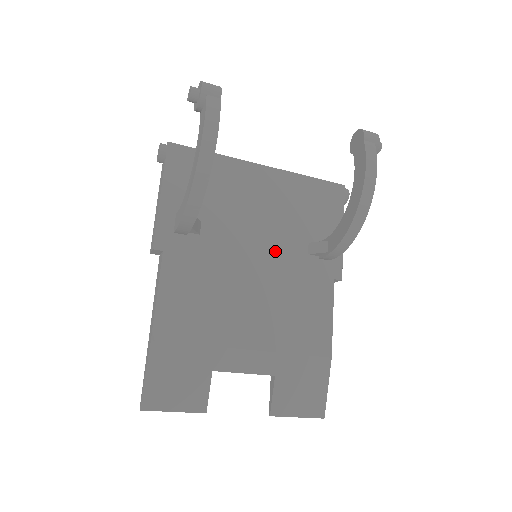
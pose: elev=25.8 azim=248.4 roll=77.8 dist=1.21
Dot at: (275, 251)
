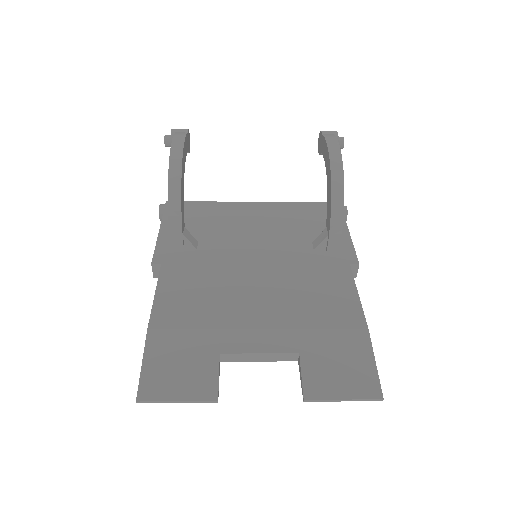
Dot at: (277, 252)
